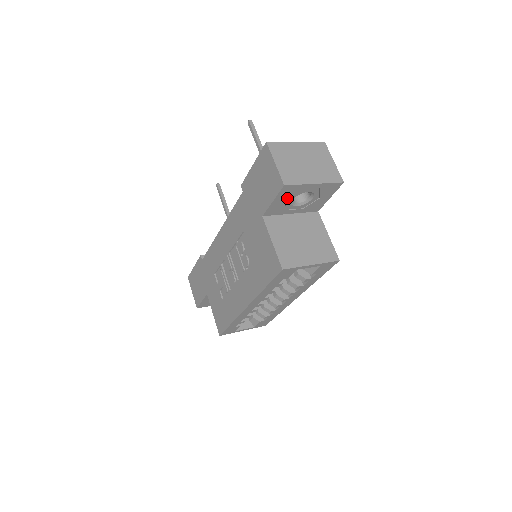
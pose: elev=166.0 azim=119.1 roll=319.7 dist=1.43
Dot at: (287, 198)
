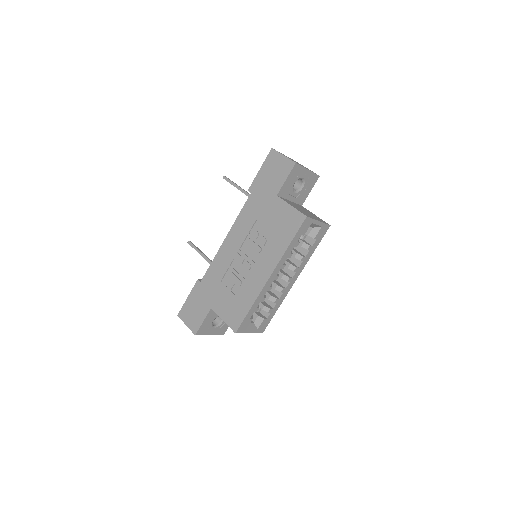
Dot at: (293, 179)
